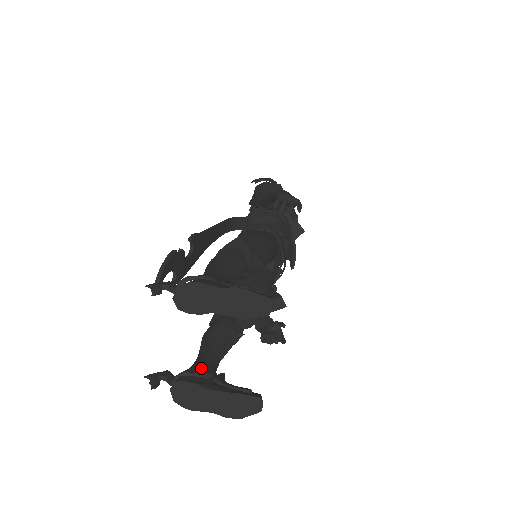
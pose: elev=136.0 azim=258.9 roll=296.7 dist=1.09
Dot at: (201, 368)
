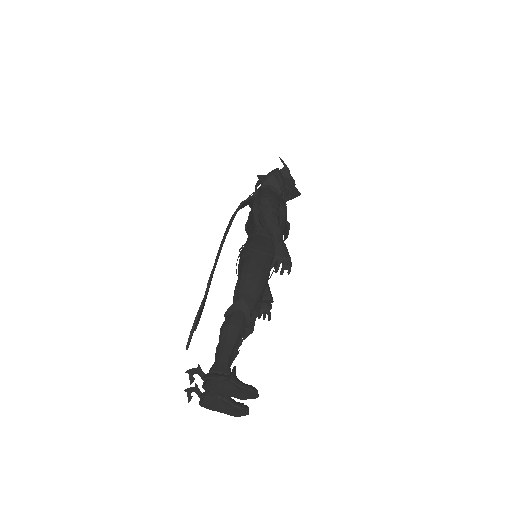
Dot at: occluded
